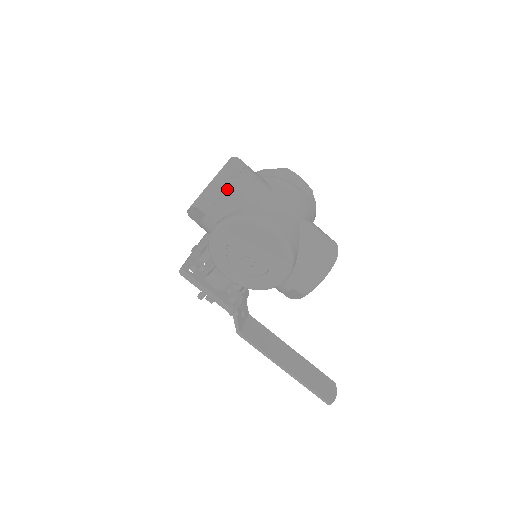
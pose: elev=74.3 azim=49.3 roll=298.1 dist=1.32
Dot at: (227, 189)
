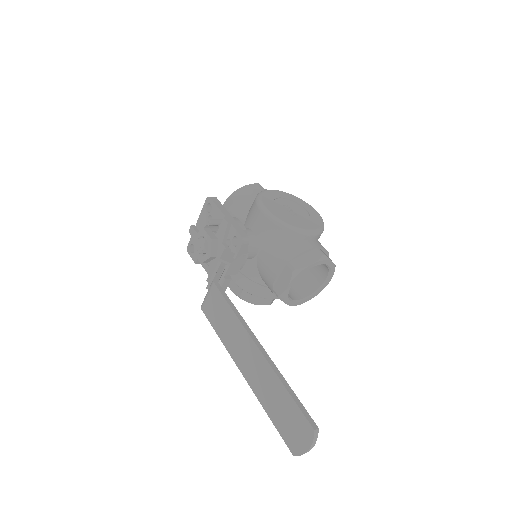
Dot at: occluded
